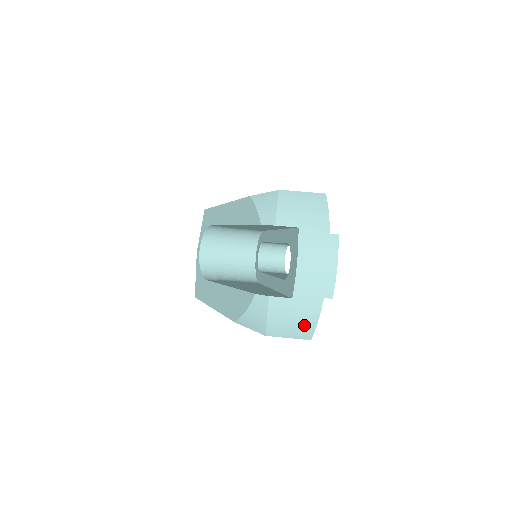
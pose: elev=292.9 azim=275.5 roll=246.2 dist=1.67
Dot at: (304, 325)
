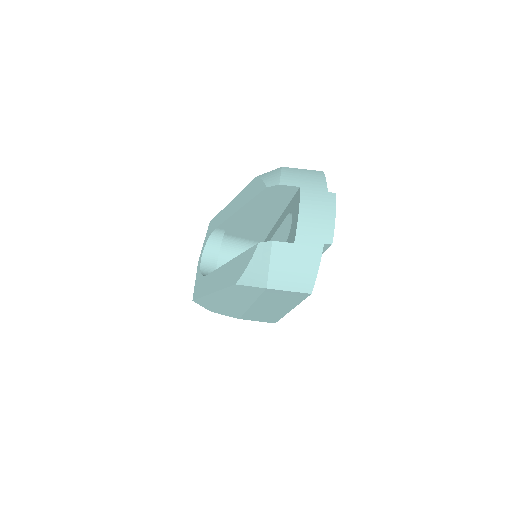
Dot at: (305, 274)
